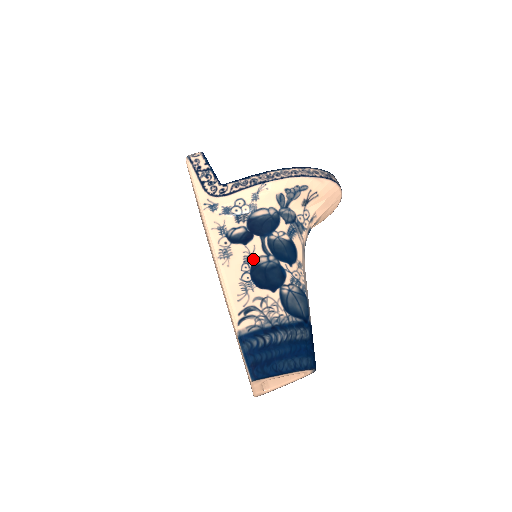
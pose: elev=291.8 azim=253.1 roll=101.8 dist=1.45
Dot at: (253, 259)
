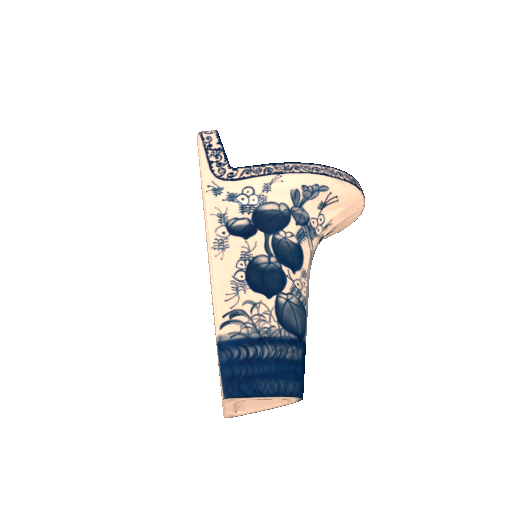
Dot at: (252, 257)
